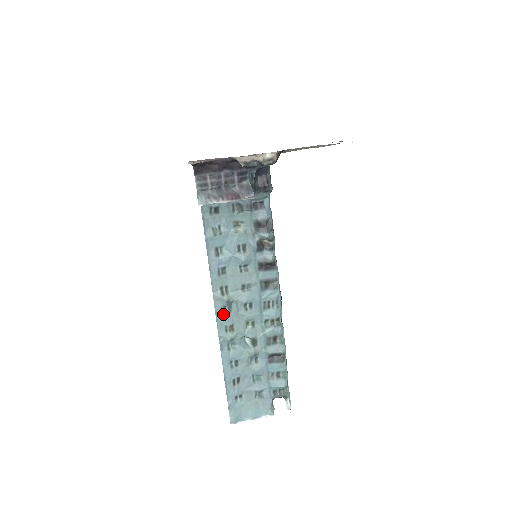
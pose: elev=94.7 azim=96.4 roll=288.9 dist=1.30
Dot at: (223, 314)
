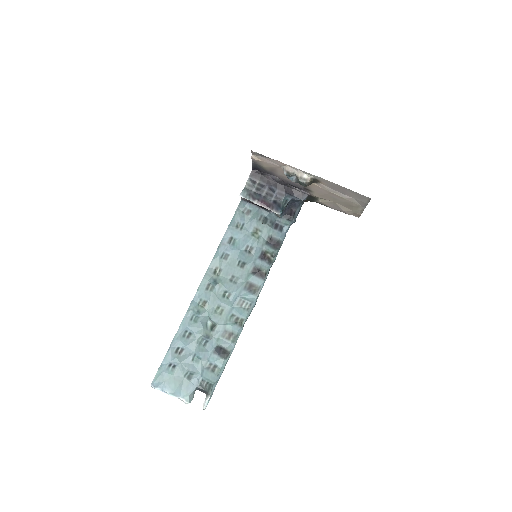
Dot at: (205, 288)
